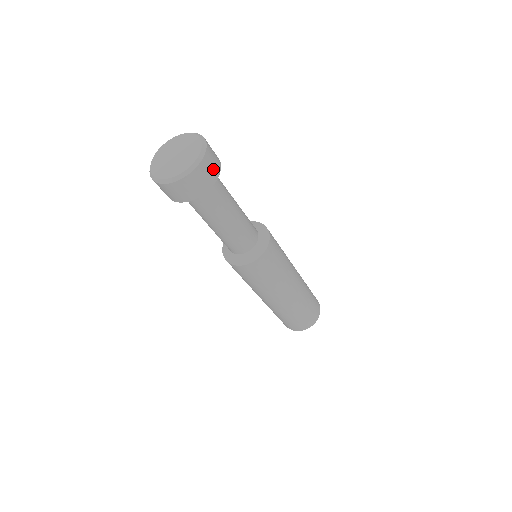
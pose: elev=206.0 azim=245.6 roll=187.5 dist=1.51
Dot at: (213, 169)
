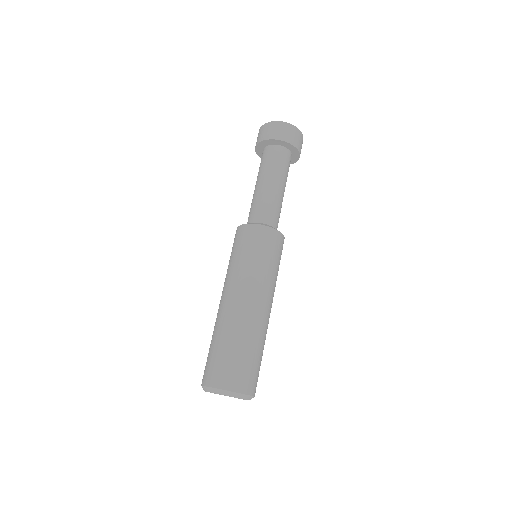
Dot at: occluded
